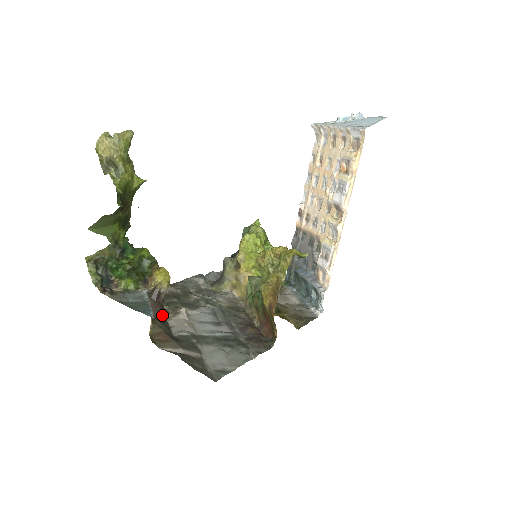
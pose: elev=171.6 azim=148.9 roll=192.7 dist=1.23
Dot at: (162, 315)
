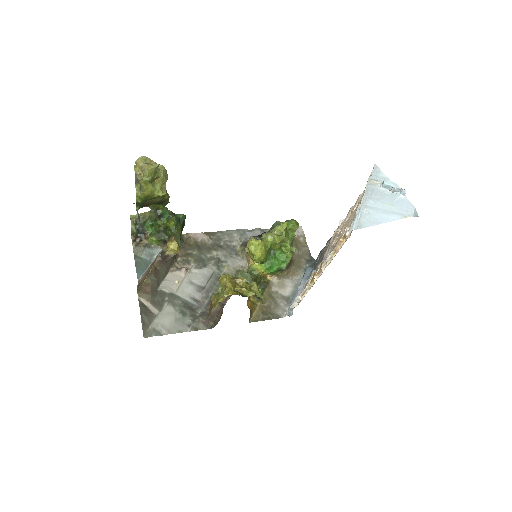
Dot at: (165, 269)
